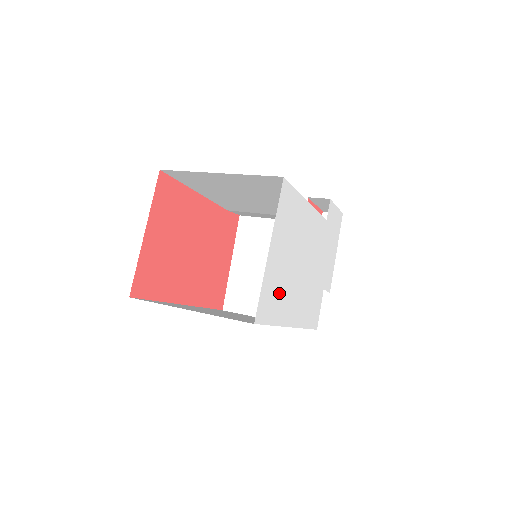
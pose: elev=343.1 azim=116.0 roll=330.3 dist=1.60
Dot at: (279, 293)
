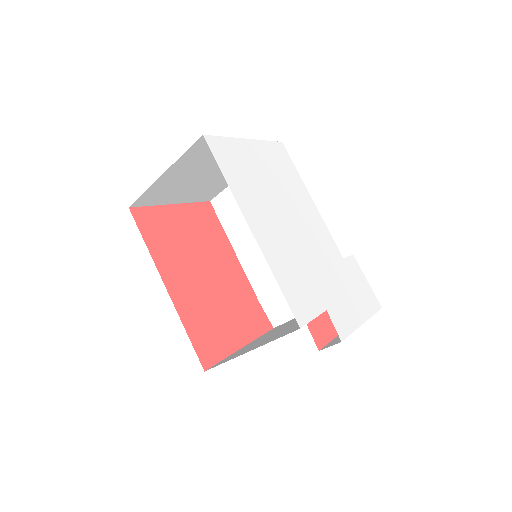
Dot at: (245, 176)
